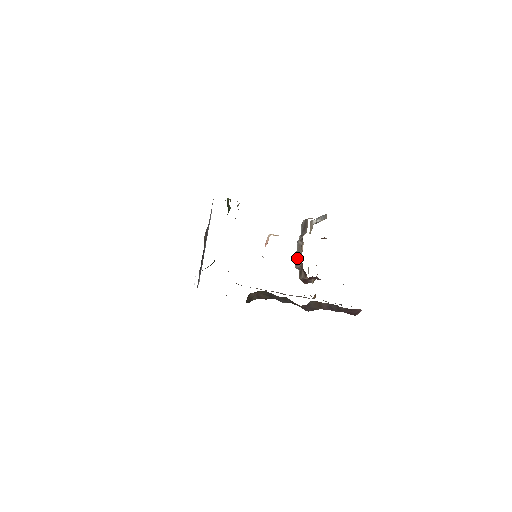
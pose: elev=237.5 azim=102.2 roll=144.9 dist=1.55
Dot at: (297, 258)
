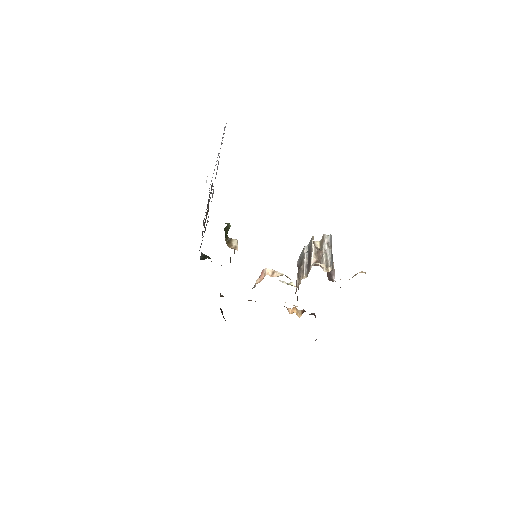
Dot at: (299, 263)
